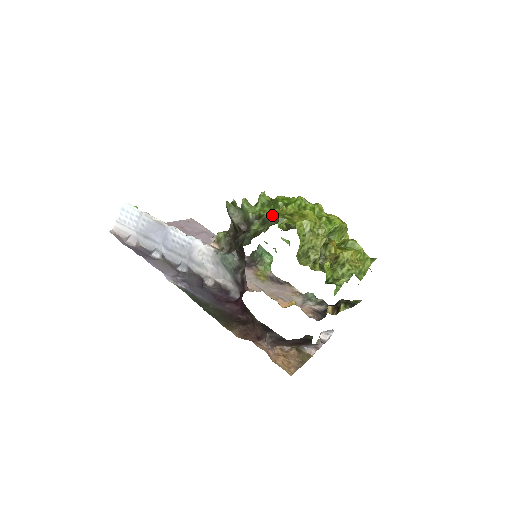
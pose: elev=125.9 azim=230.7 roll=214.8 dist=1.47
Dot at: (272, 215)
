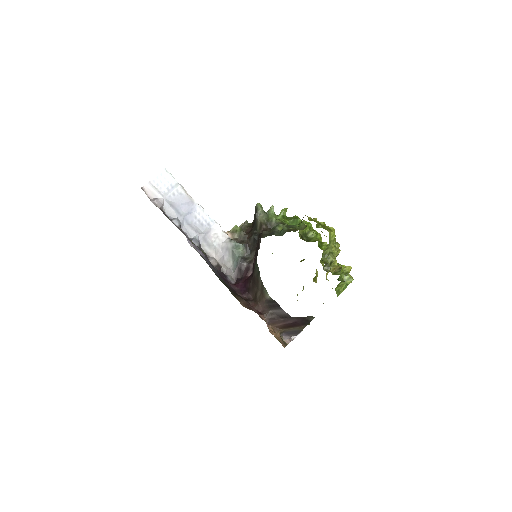
Dot at: (309, 220)
